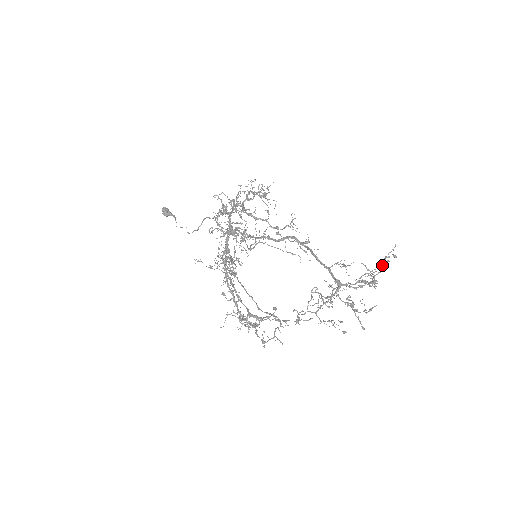
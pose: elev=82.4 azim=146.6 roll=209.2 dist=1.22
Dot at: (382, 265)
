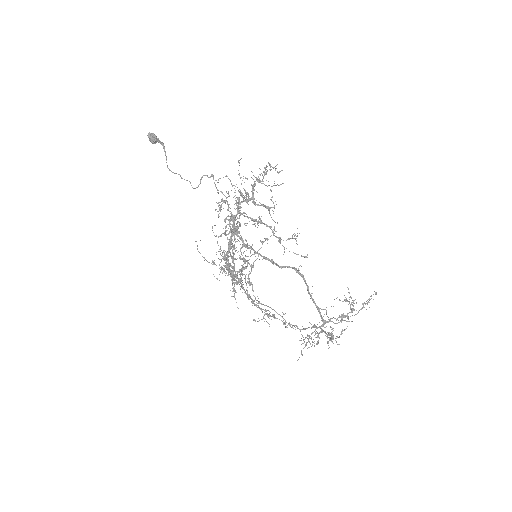
Dot at: (363, 305)
